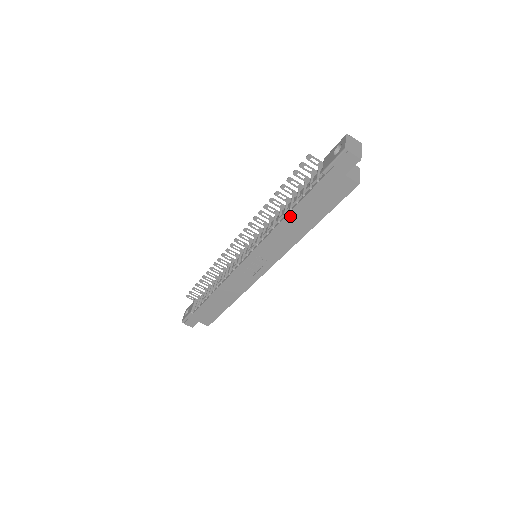
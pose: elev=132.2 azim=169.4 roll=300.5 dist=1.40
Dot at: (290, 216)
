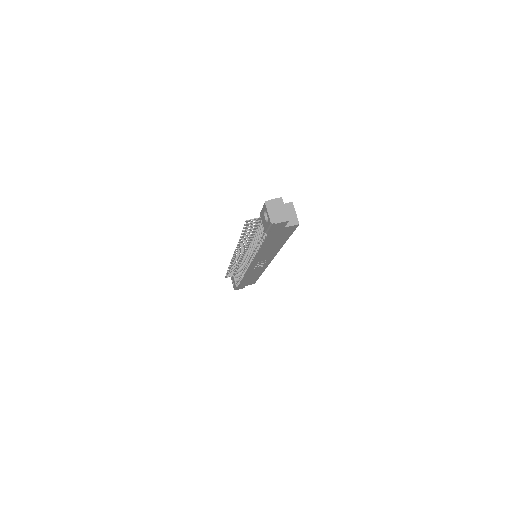
Dot at: (262, 249)
